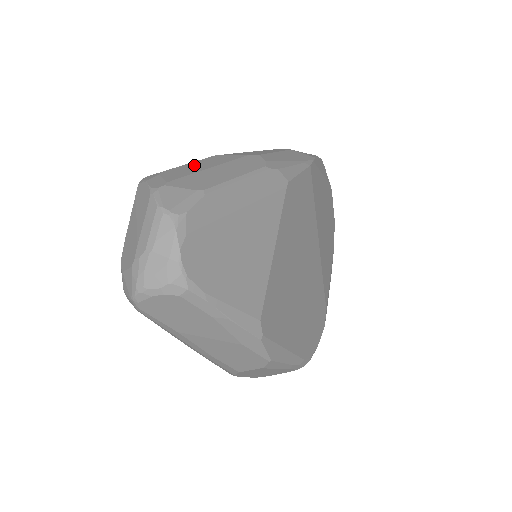
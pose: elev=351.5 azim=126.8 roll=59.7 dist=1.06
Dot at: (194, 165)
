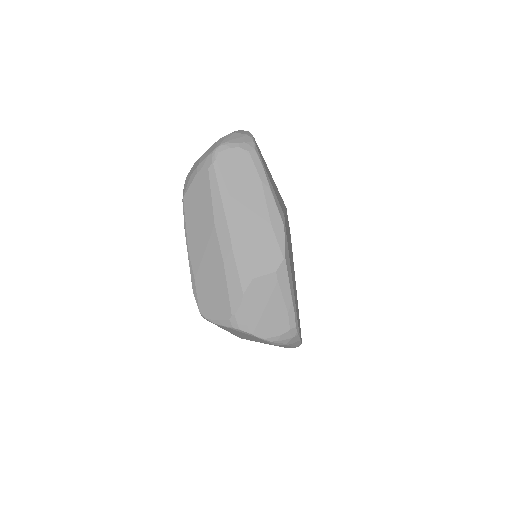
Dot at: occluded
